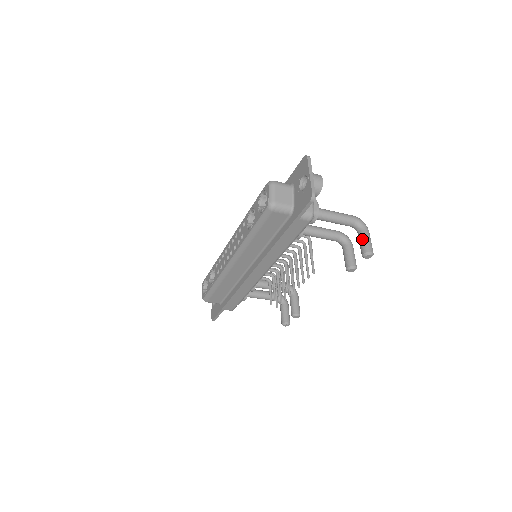
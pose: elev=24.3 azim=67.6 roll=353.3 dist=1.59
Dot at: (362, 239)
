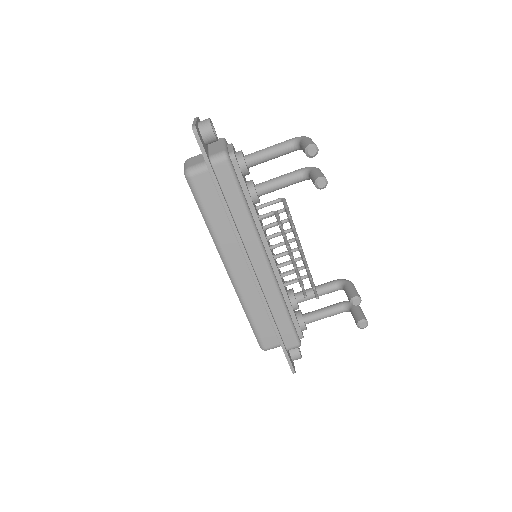
Dot at: (301, 146)
